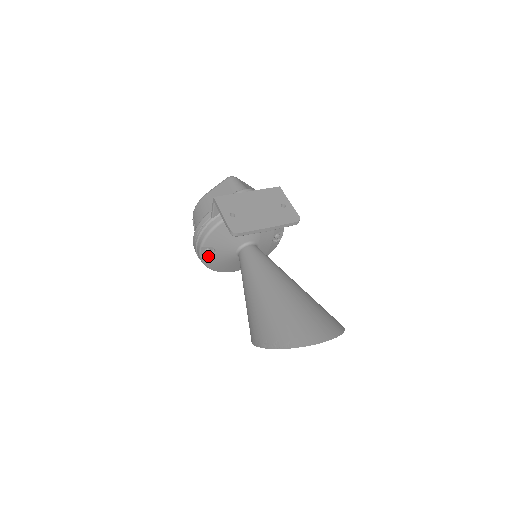
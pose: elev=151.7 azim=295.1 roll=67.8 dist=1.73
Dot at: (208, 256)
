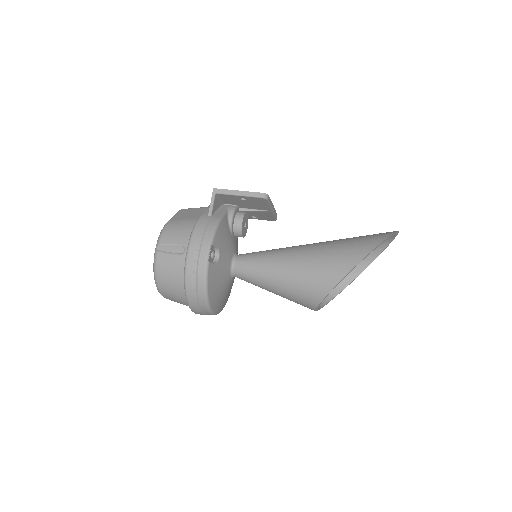
Dot at: (213, 263)
